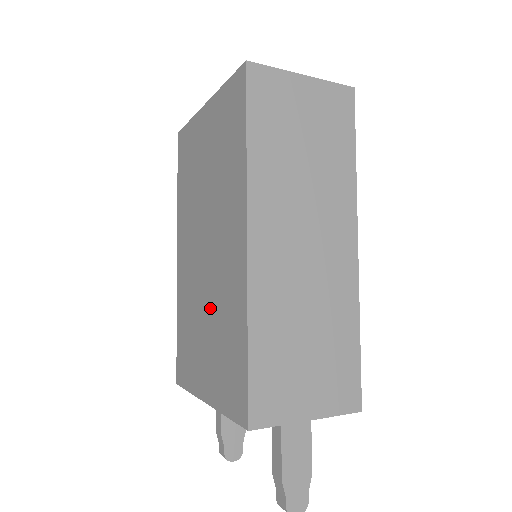
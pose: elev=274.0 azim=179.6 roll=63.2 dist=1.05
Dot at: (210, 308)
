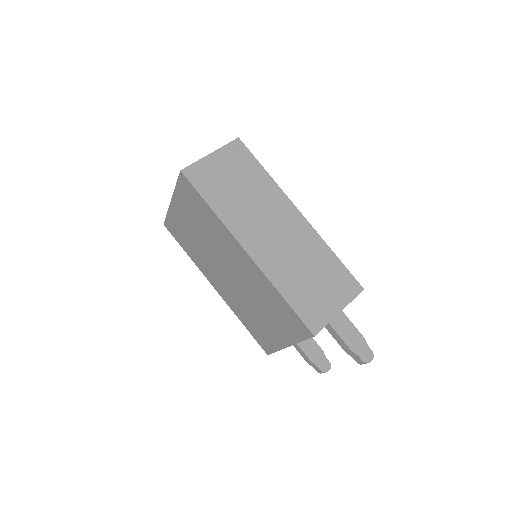
Dot at: (254, 299)
